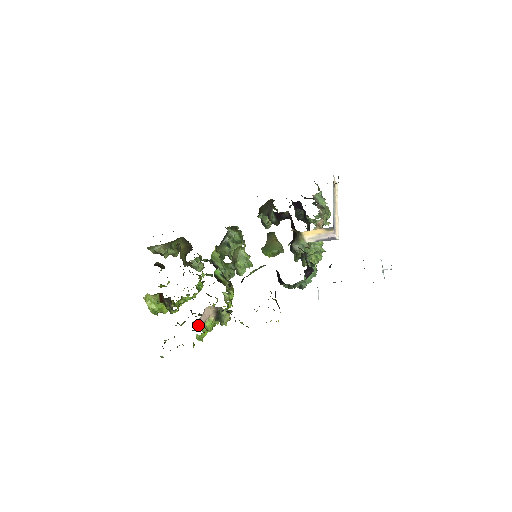
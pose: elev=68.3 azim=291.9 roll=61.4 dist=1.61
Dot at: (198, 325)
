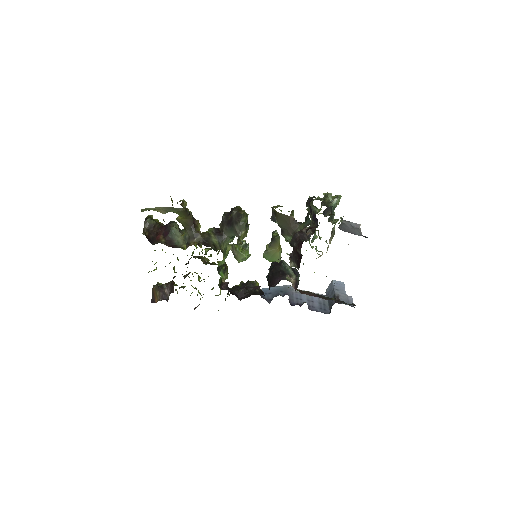
Dot at: (197, 306)
